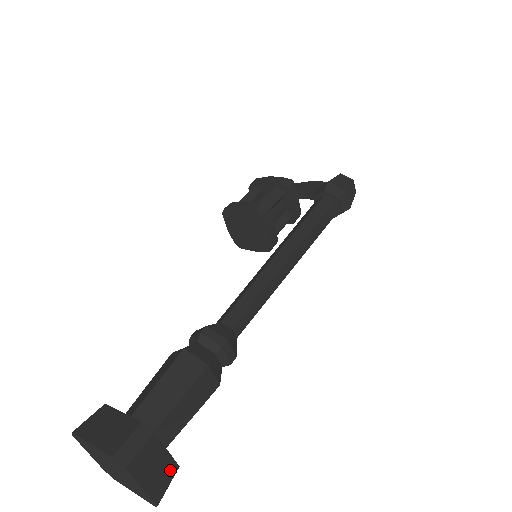
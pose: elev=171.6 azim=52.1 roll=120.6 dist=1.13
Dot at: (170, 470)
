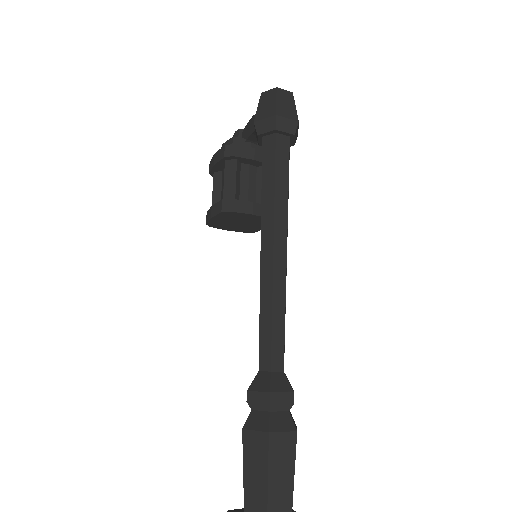
Dot at: out of frame
